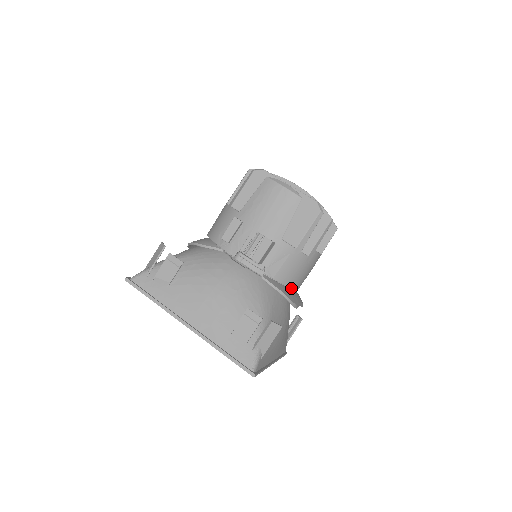
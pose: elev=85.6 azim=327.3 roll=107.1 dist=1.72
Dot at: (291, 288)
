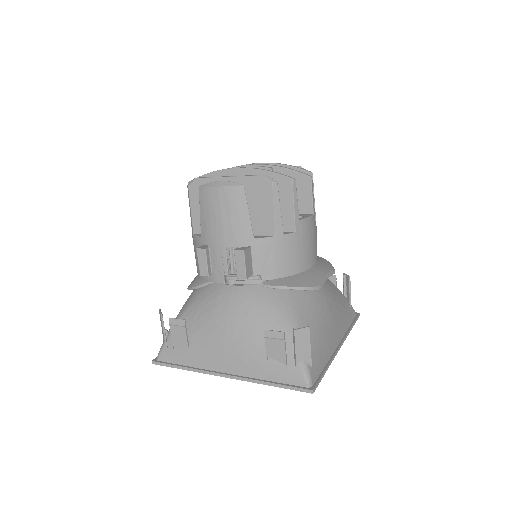
Dot at: (303, 271)
